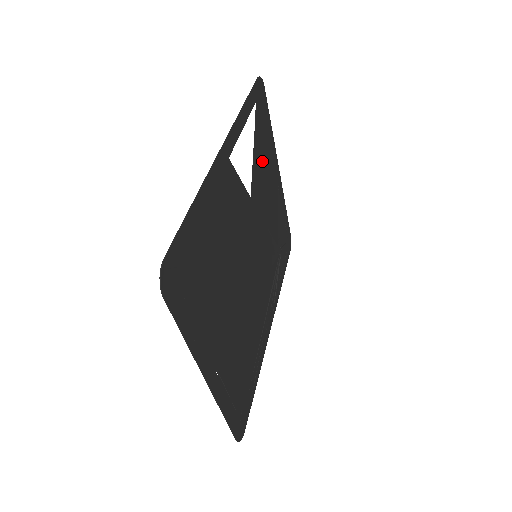
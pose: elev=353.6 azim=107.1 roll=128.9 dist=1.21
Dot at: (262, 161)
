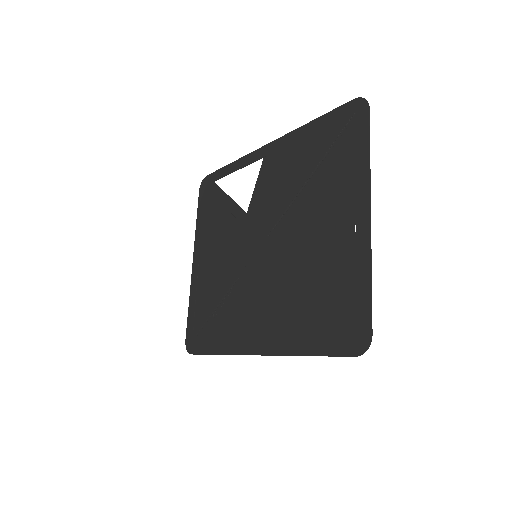
Dot at: (219, 219)
